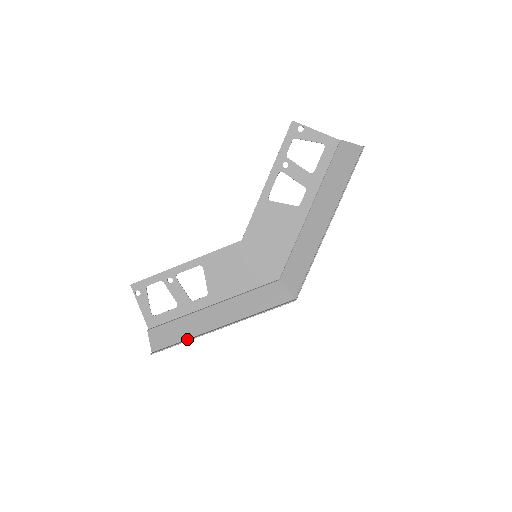
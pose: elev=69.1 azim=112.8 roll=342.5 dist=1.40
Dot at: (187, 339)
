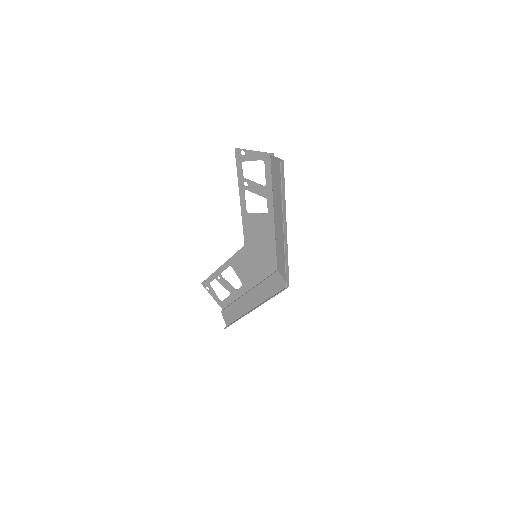
Dot at: (239, 318)
